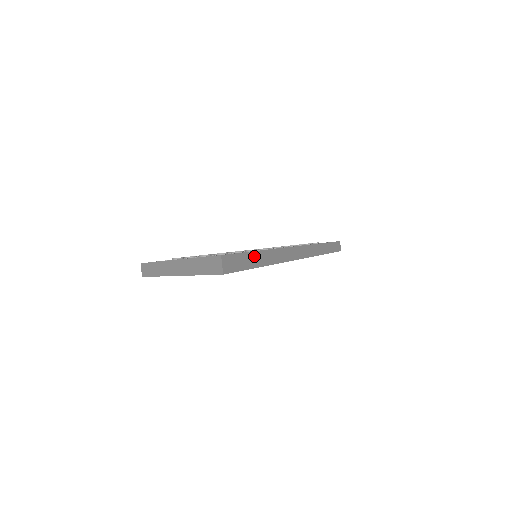
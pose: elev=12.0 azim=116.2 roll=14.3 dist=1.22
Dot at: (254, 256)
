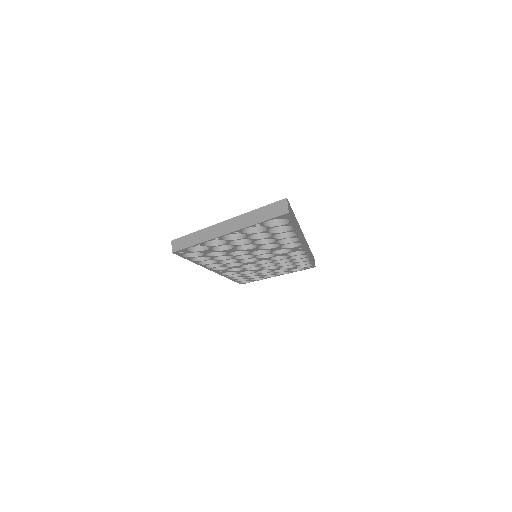
Dot at: (294, 217)
